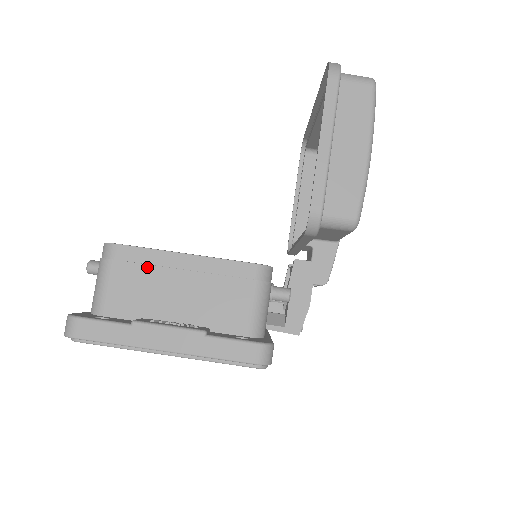
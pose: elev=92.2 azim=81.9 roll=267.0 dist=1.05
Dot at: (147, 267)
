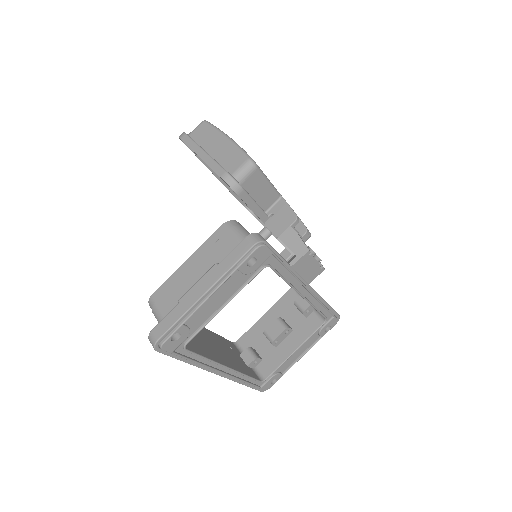
Dot at: (174, 286)
